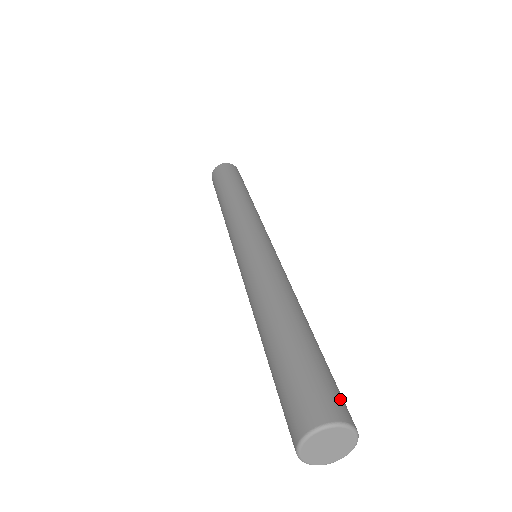
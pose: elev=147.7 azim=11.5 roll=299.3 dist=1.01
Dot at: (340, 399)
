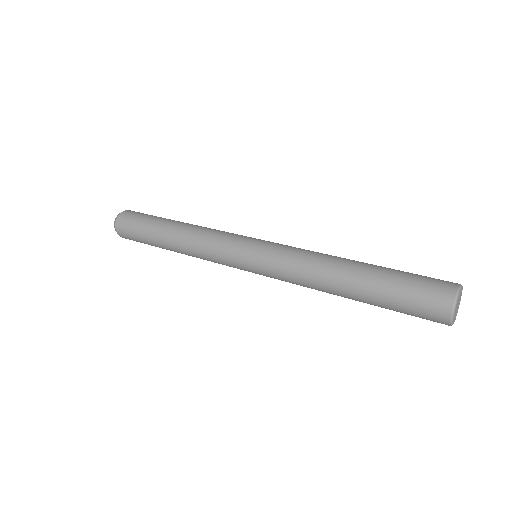
Dot at: occluded
